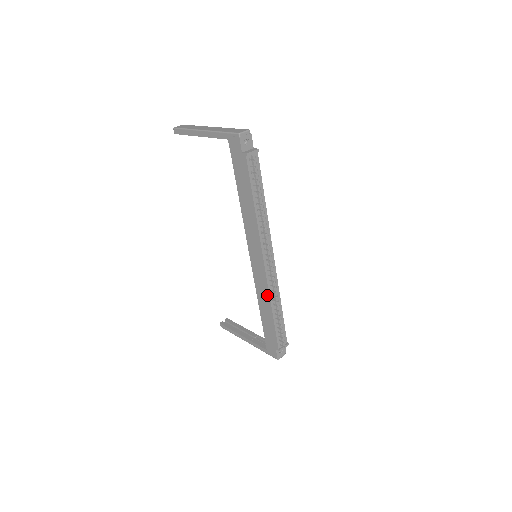
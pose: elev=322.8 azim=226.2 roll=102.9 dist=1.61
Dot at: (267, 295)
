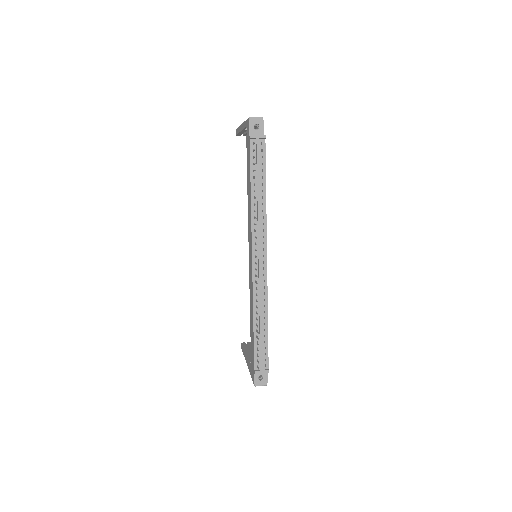
Dot at: (252, 299)
